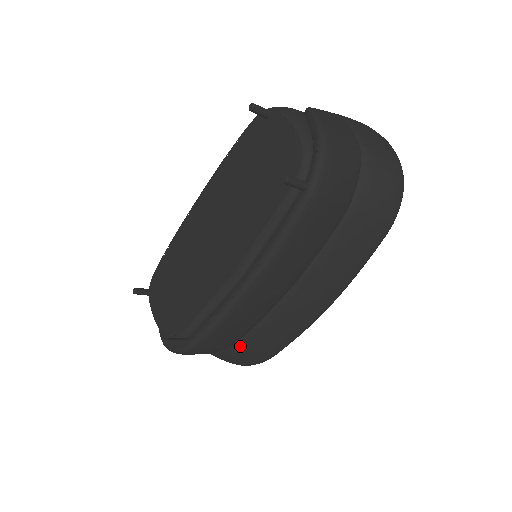
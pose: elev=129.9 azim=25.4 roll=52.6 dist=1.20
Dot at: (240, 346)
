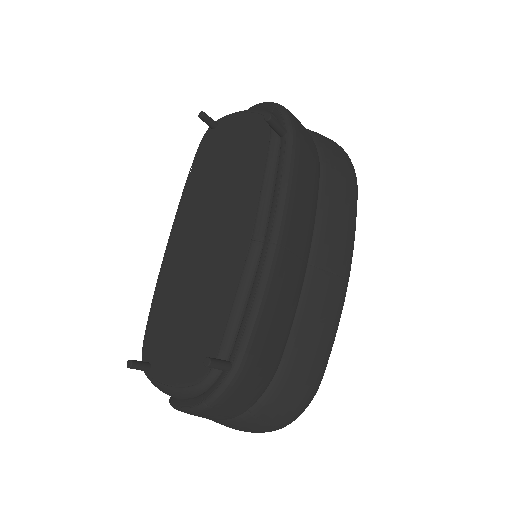
Dot at: (285, 368)
